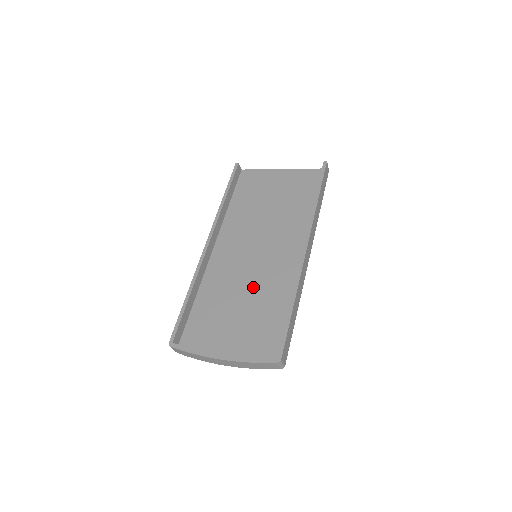
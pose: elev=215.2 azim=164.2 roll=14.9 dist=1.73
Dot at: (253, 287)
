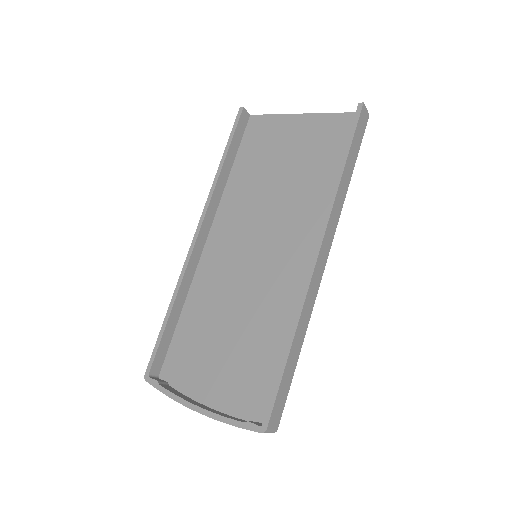
Dot at: (248, 304)
